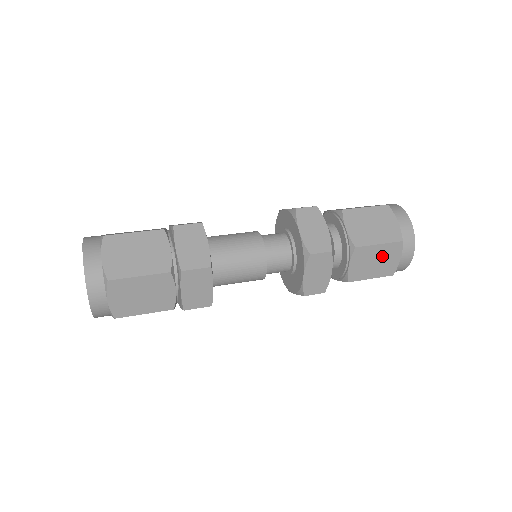
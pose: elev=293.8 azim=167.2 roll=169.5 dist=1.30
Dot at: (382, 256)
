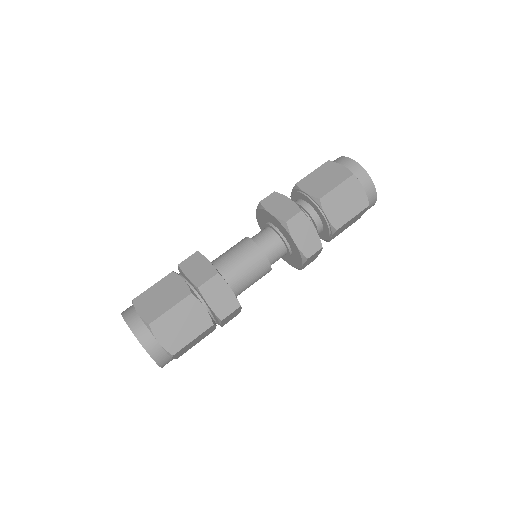
Dot at: (347, 195)
